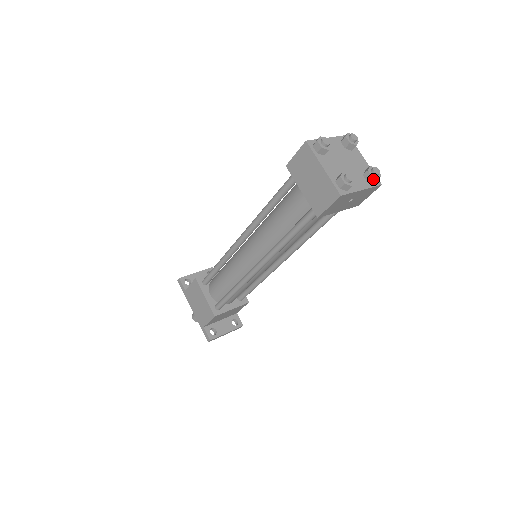
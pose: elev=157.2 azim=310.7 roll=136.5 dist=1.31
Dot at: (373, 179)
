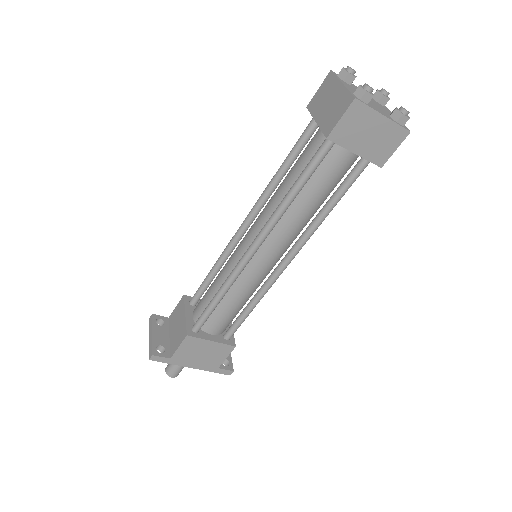
Dot at: occluded
